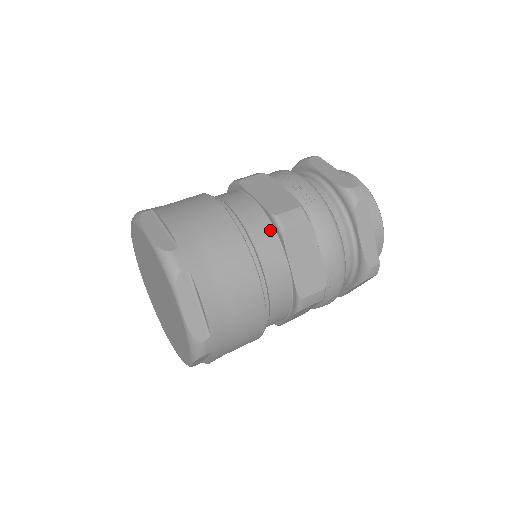
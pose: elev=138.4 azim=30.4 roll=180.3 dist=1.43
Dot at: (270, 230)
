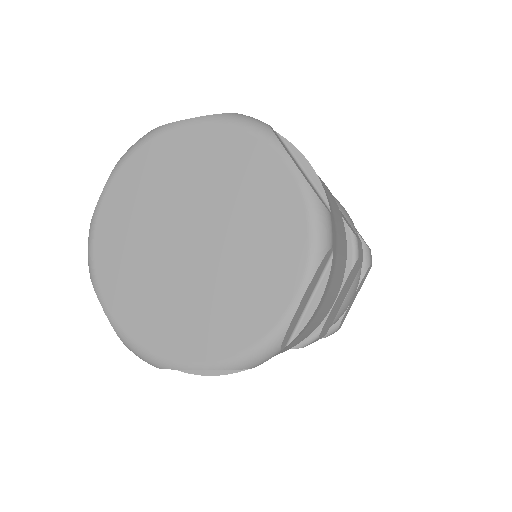
Dot at: occluded
